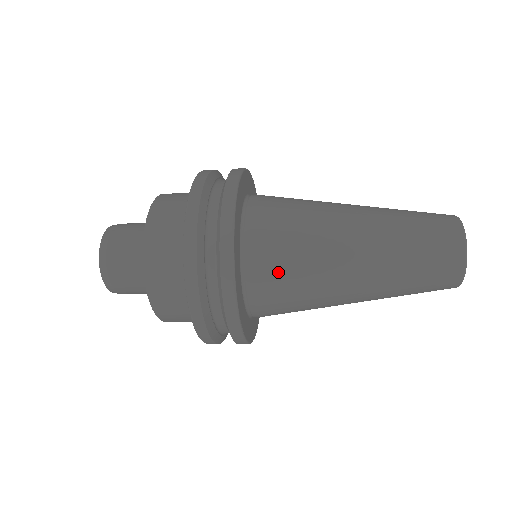
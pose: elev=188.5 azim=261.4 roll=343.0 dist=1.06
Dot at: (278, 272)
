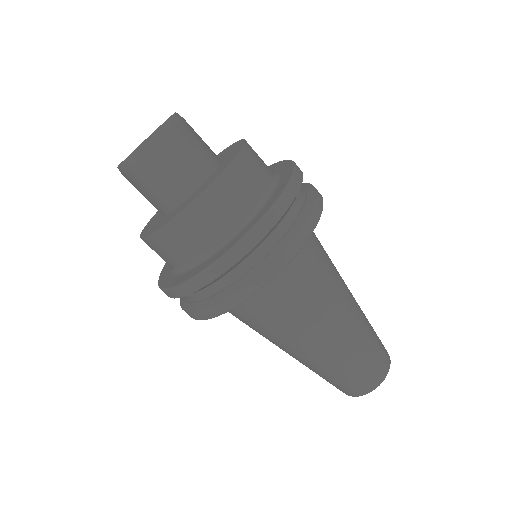
Dot at: (288, 294)
